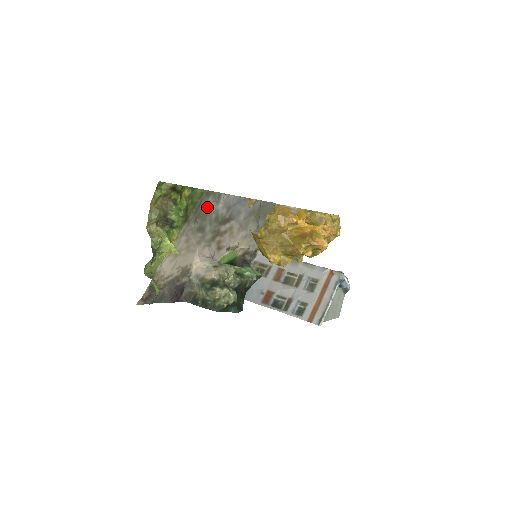
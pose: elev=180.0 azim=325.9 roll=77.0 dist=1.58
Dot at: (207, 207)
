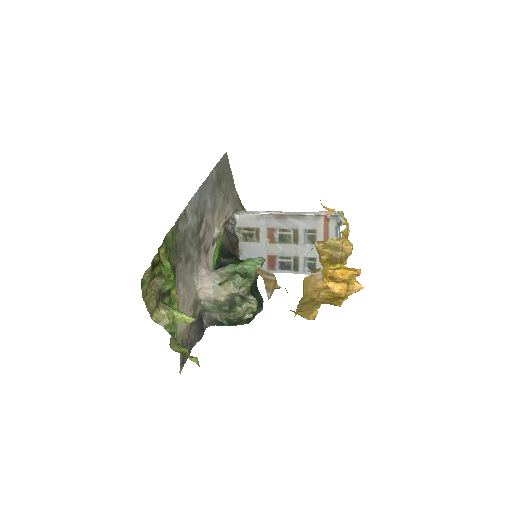
Dot at: (181, 236)
